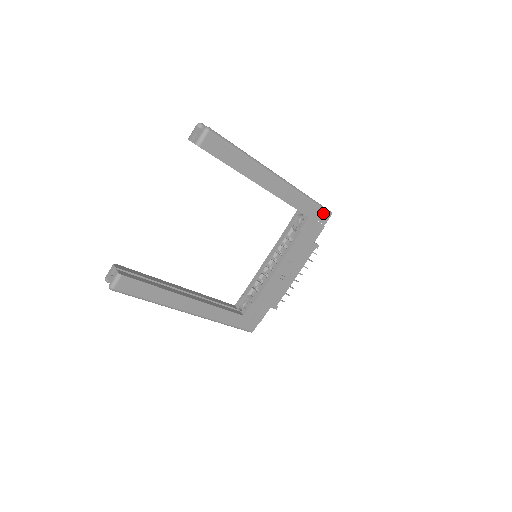
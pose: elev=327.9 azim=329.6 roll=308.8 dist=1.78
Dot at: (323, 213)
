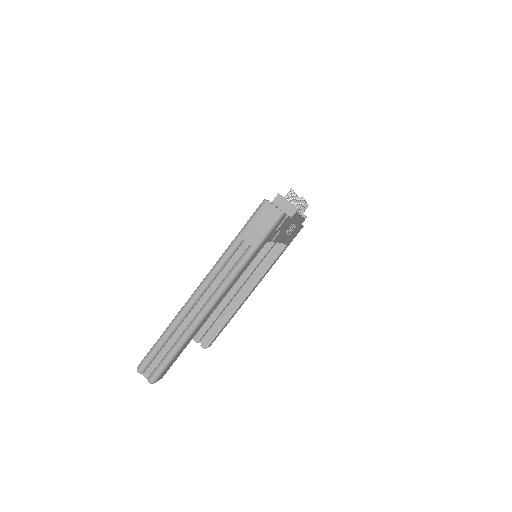
Dot at: (275, 226)
